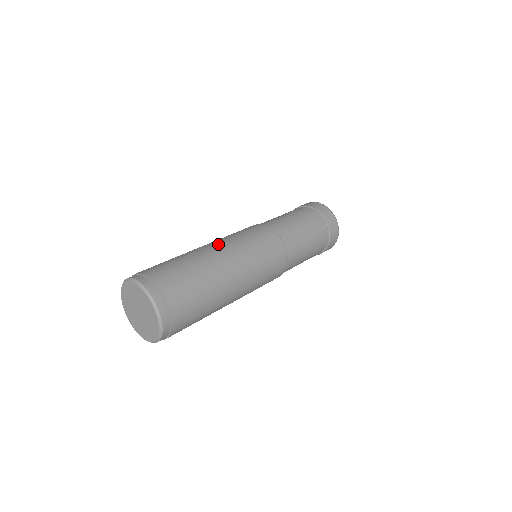
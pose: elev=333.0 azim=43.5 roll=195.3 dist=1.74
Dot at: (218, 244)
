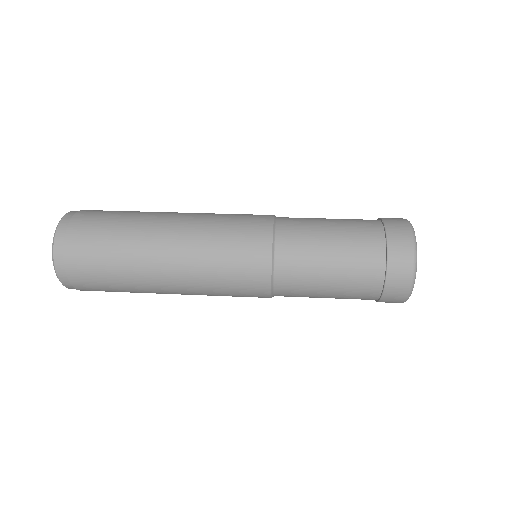
Dot at: (180, 238)
